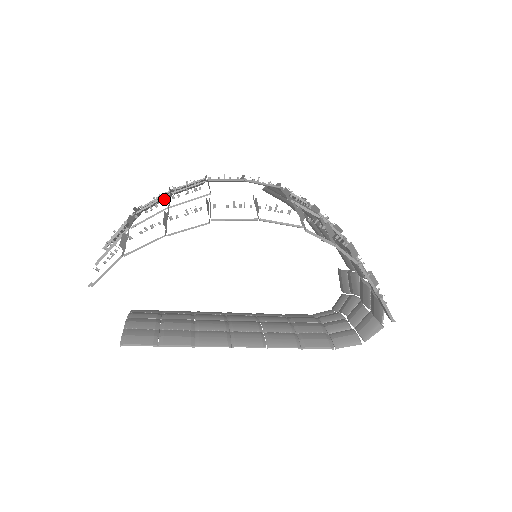
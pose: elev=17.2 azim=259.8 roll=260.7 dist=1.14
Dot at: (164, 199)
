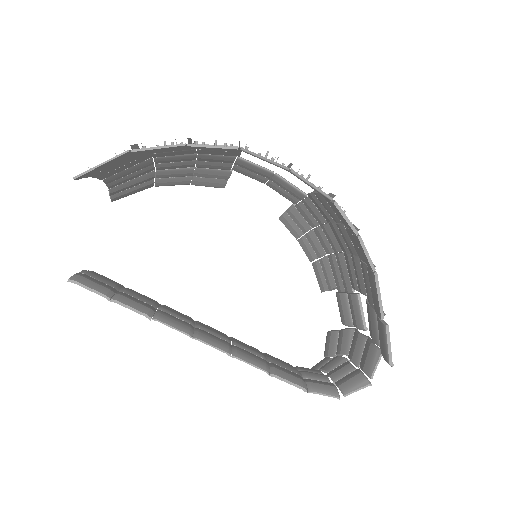
Dot at: (180, 182)
